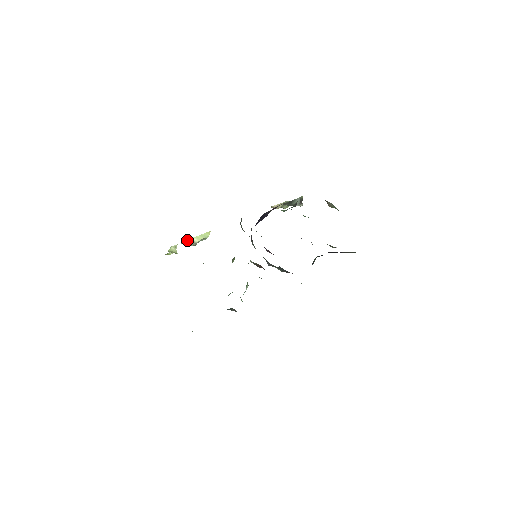
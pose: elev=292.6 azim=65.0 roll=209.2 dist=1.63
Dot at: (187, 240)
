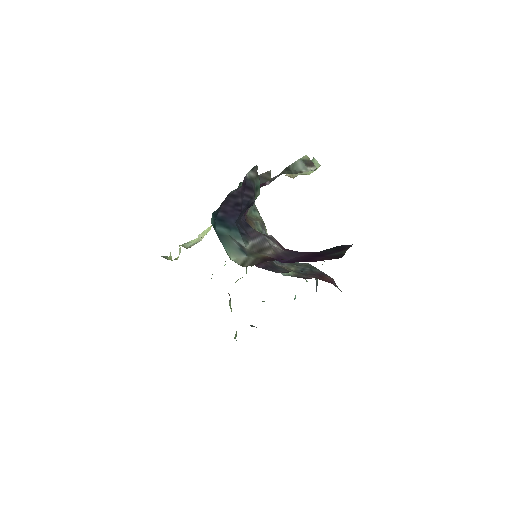
Dot at: occluded
